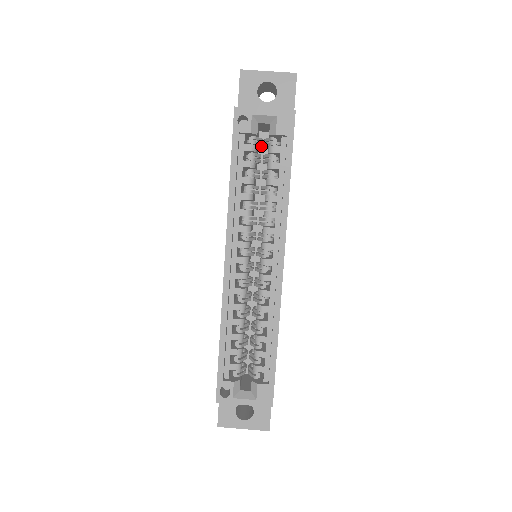
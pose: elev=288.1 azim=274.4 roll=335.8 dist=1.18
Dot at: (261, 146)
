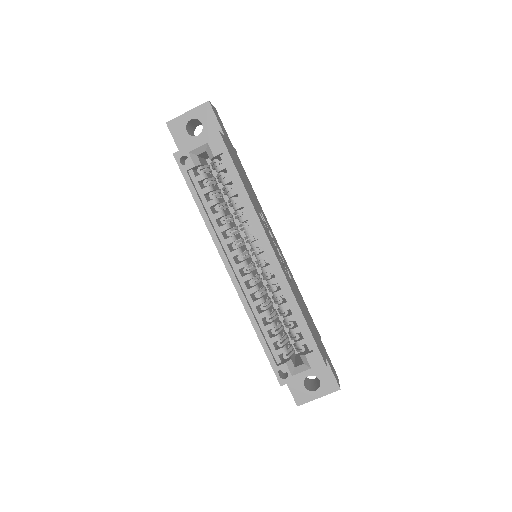
Dot at: (210, 171)
